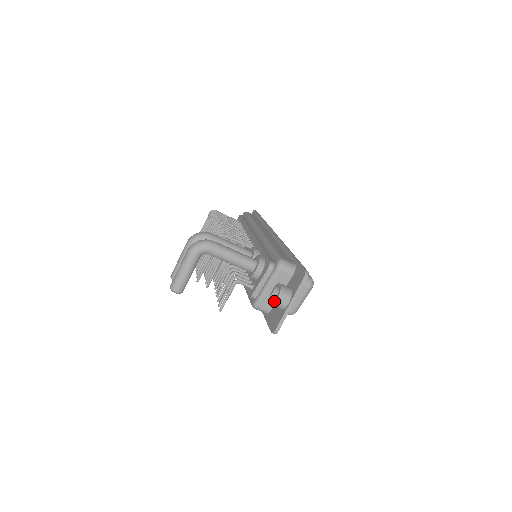
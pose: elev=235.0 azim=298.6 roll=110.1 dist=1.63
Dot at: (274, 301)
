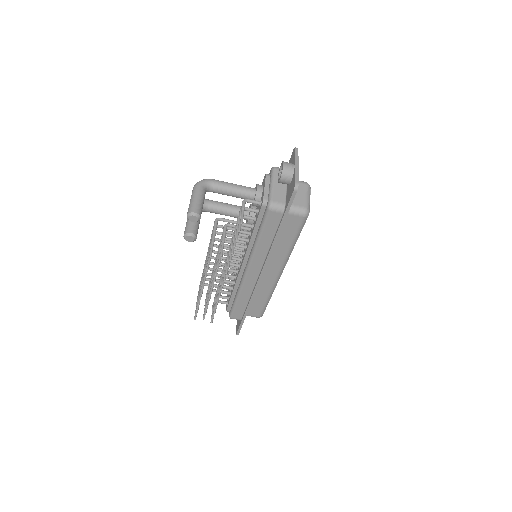
Dot at: (282, 168)
